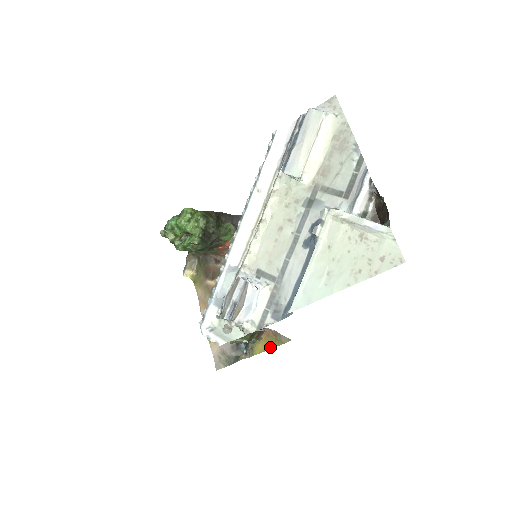
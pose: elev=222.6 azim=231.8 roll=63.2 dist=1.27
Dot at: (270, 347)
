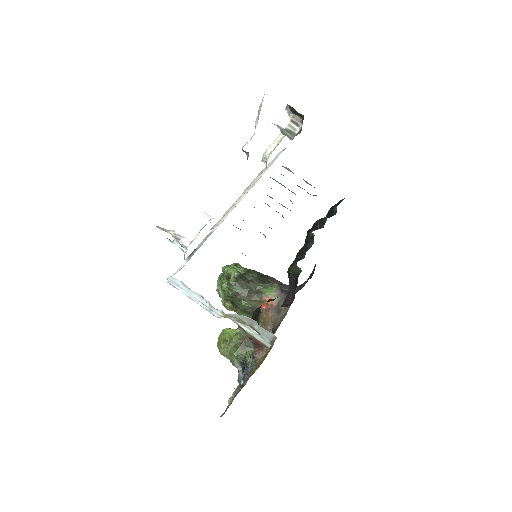
Dot at: (261, 363)
